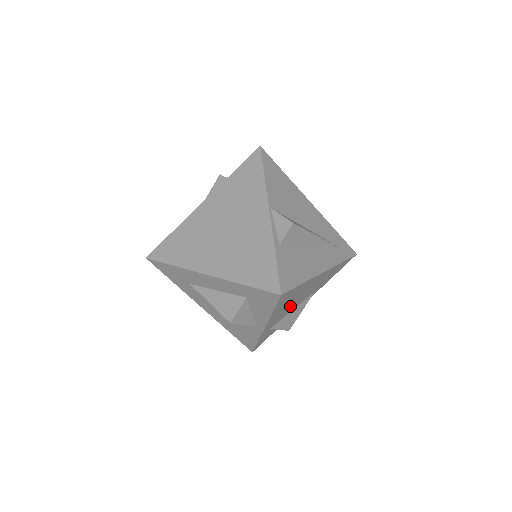
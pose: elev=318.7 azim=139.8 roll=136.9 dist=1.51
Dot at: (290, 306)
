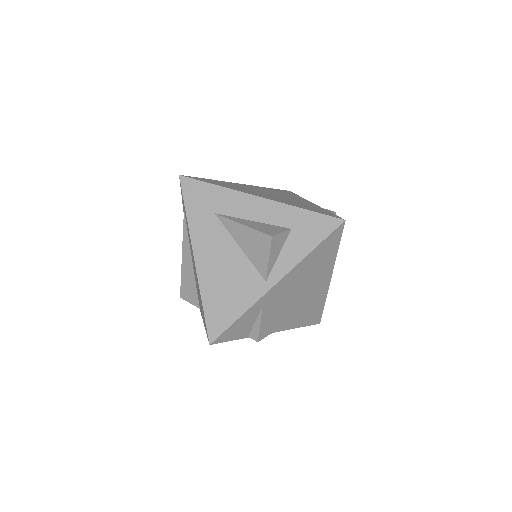
Dot at: (294, 291)
